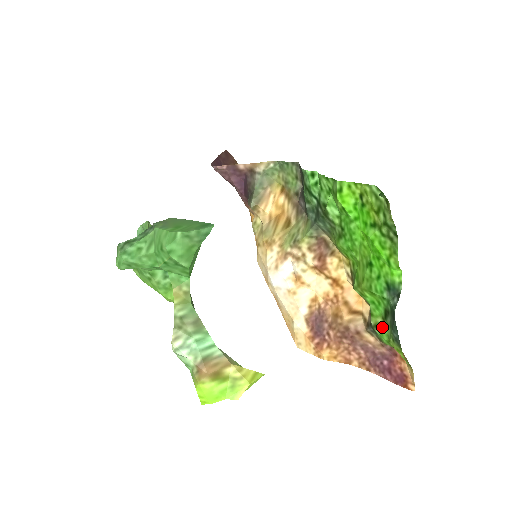
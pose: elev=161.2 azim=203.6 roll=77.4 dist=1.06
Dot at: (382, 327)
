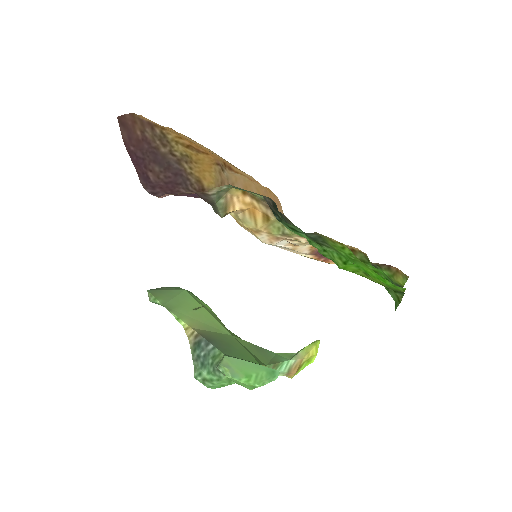
Dot at: occluded
